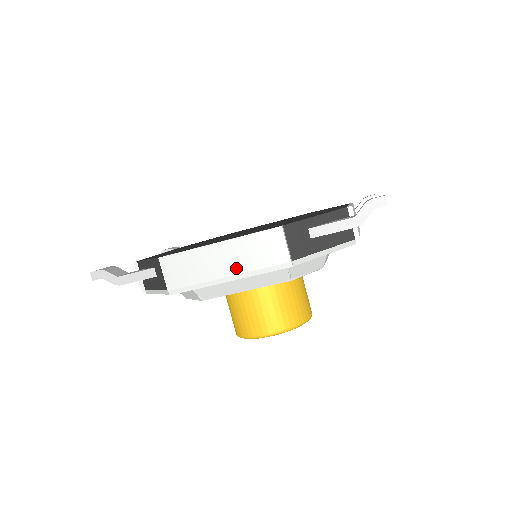
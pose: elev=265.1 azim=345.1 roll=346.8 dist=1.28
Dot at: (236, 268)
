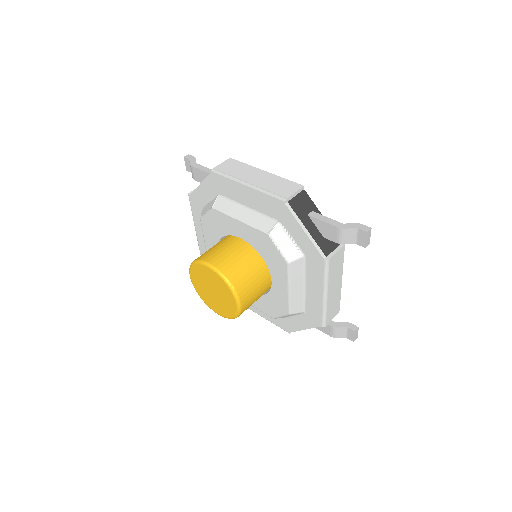
Dot at: (258, 183)
